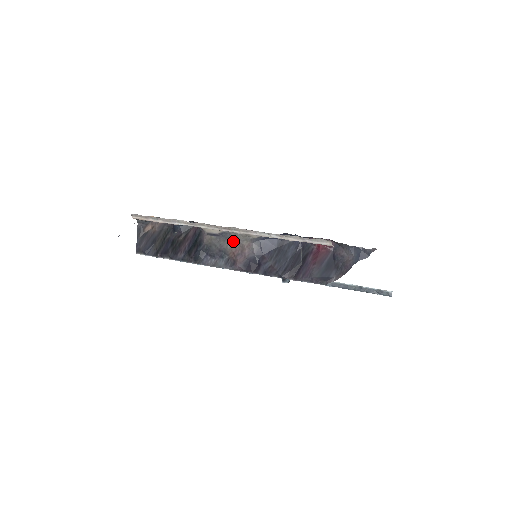
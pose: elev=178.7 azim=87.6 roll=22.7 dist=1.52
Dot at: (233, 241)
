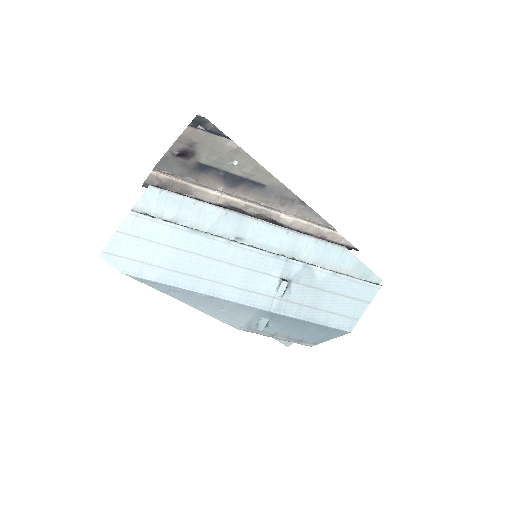
Dot at: (254, 216)
